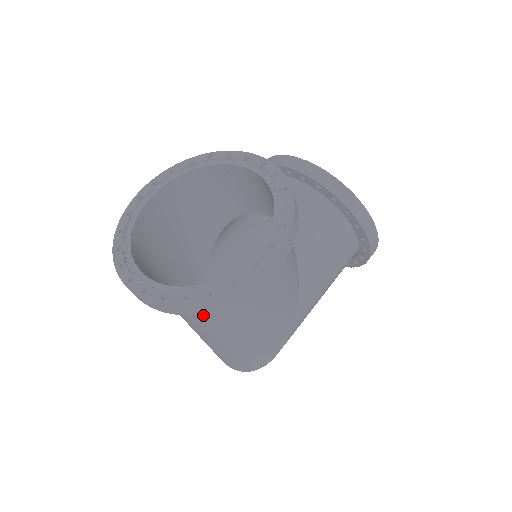
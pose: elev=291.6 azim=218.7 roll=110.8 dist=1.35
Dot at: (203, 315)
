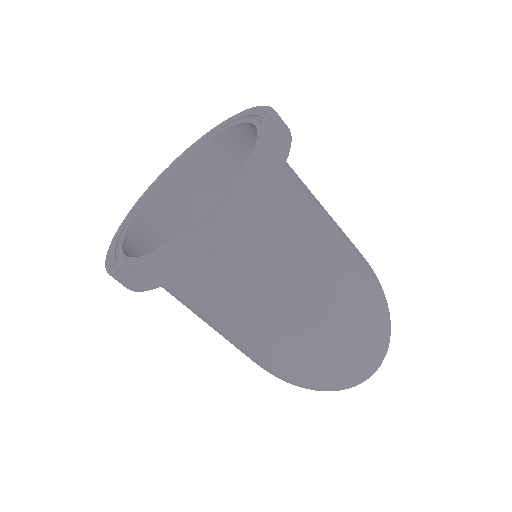
Dot at: (290, 219)
